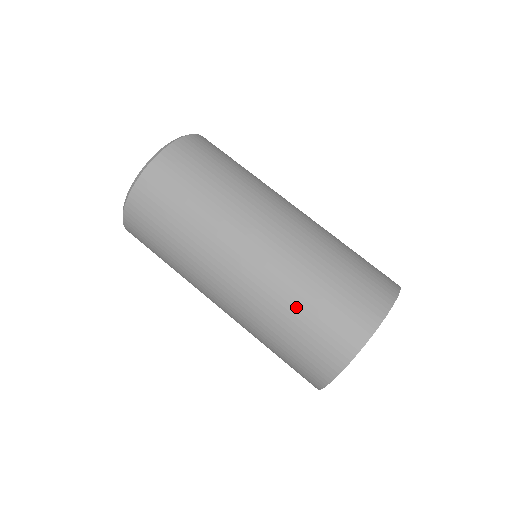
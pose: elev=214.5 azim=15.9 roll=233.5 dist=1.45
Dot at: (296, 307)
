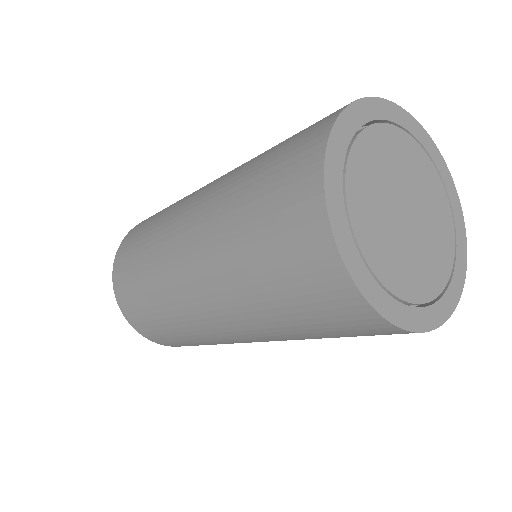
Dot at: (243, 188)
